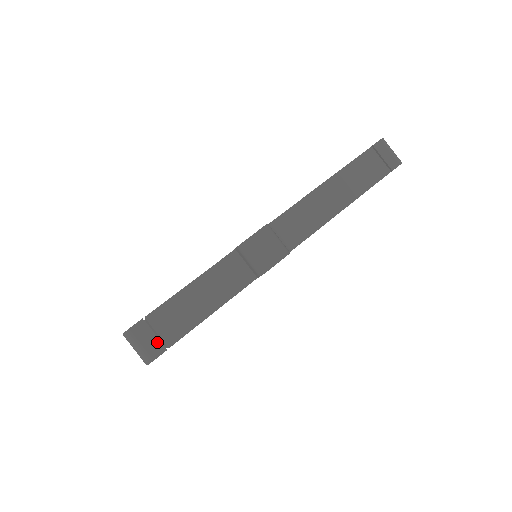
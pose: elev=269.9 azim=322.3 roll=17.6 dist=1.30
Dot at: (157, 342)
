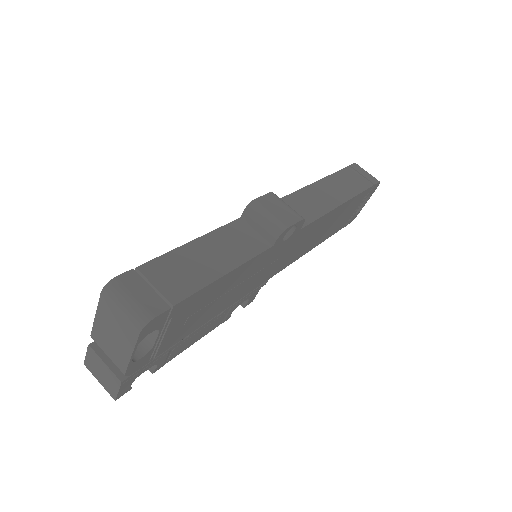
Dot at: (156, 297)
